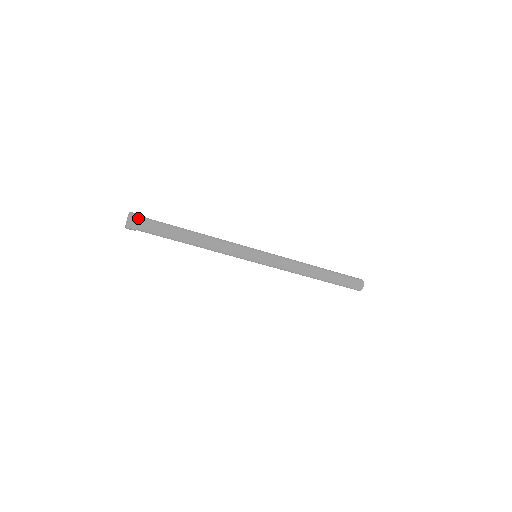
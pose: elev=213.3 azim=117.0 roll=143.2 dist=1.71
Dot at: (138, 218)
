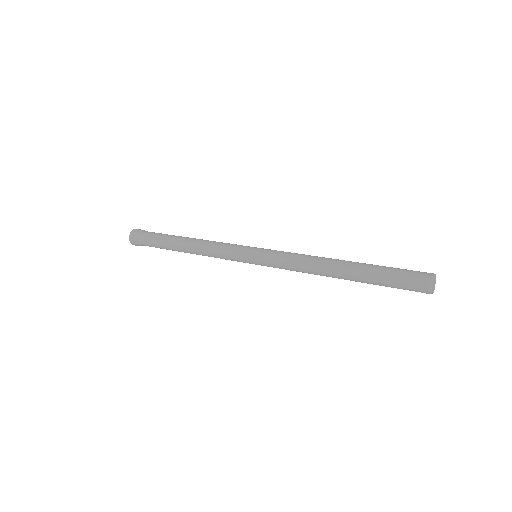
Dot at: (135, 237)
